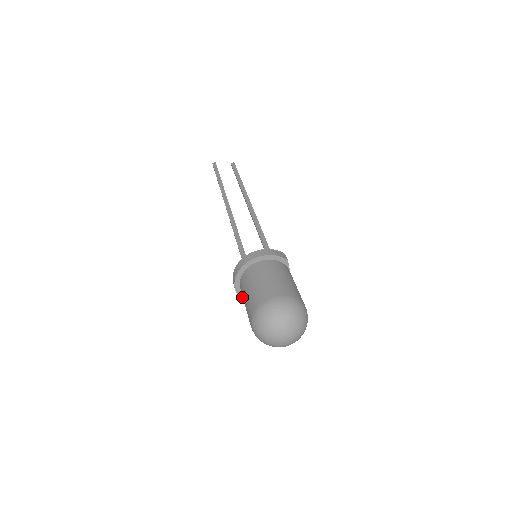
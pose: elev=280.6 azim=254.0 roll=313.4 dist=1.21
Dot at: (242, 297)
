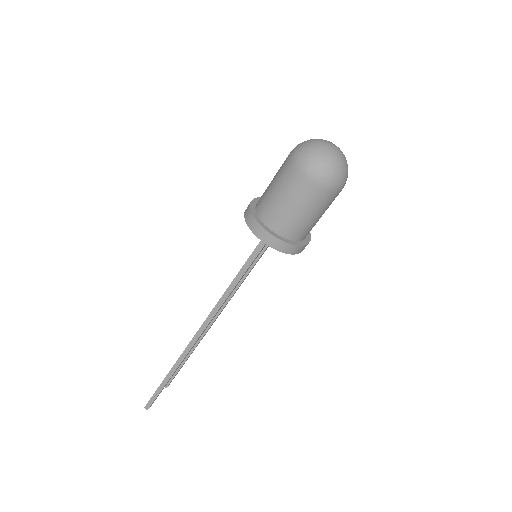
Dot at: (281, 239)
